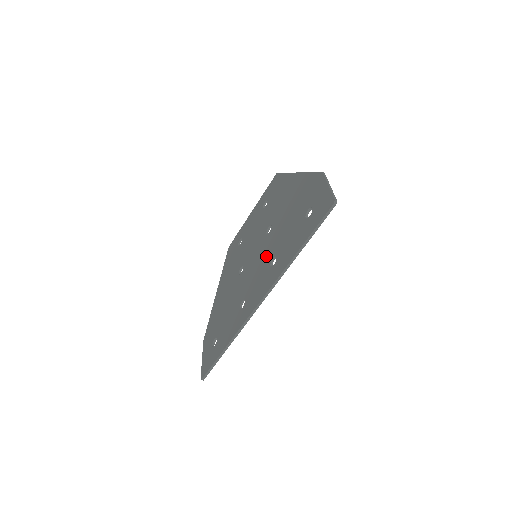
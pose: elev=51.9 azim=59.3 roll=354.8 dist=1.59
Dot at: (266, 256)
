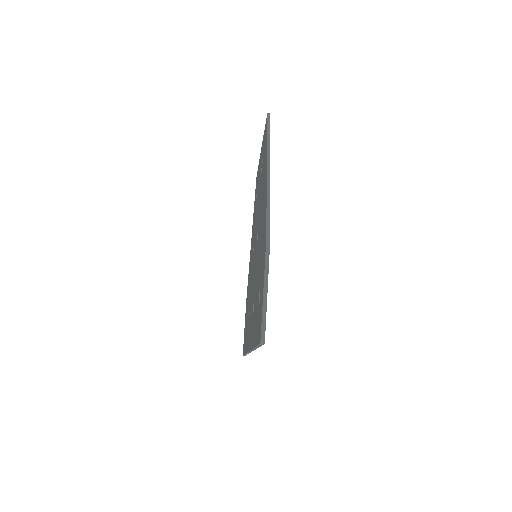
Dot at: occluded
